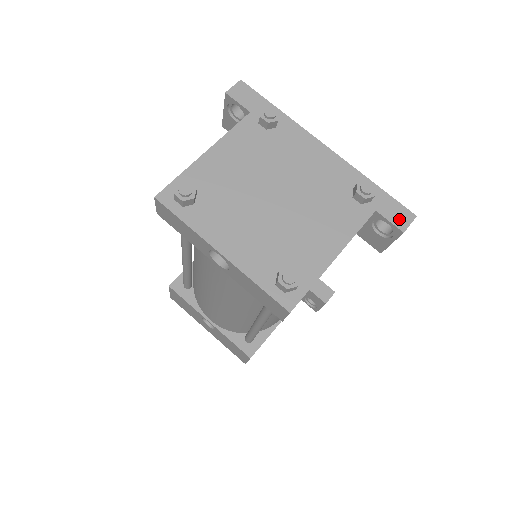
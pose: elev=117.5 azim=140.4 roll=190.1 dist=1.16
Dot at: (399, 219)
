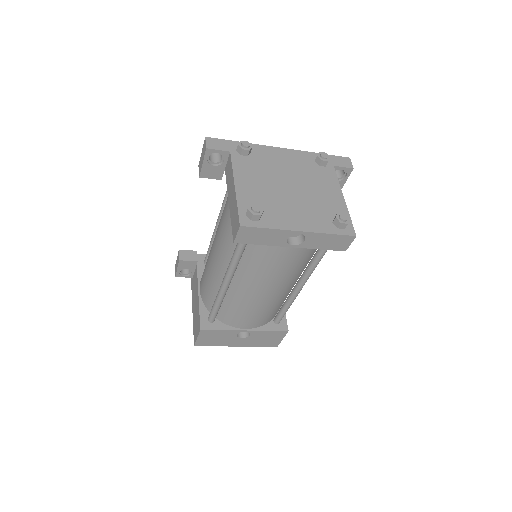
Dot at: (346, 164)
